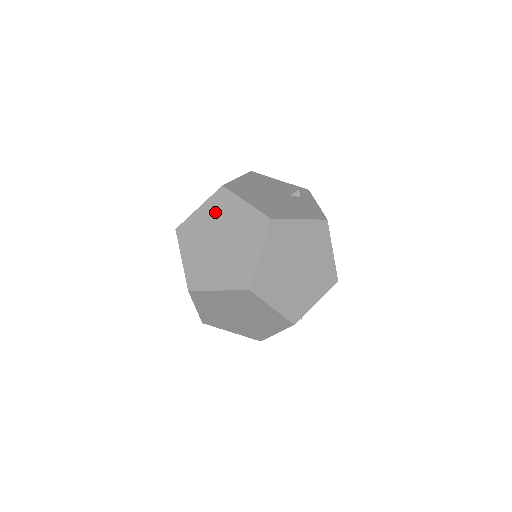
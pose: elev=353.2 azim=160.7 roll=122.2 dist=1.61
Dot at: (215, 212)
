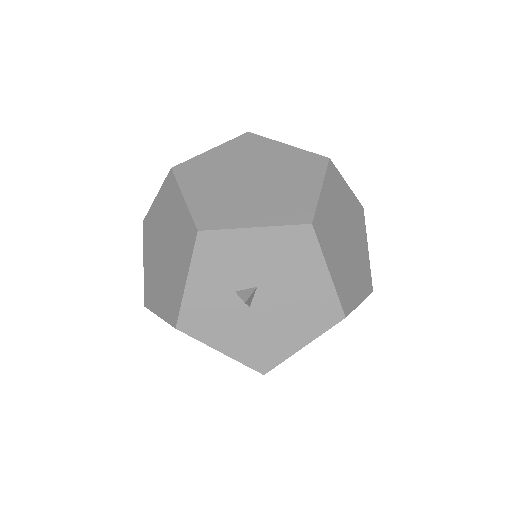
Dot at: occluded
